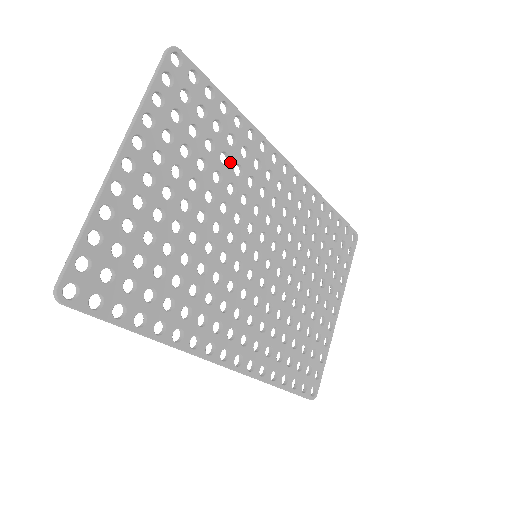
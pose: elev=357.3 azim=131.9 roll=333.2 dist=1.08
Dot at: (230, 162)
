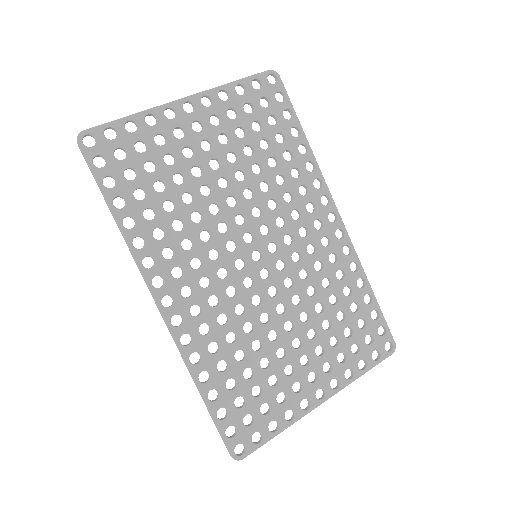
Dot at: (276, 168)
